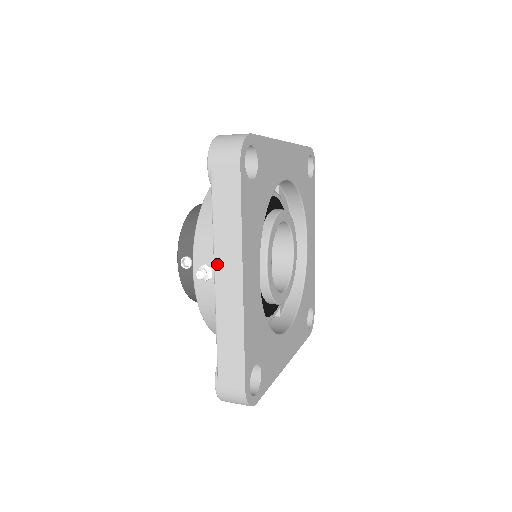
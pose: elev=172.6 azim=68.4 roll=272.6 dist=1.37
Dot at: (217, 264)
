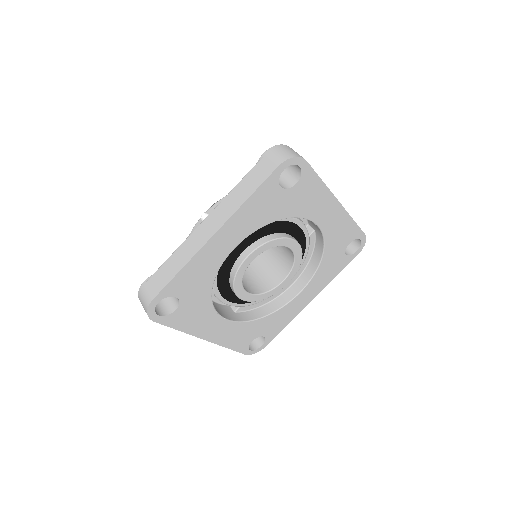
Dot at: (213, 212)
